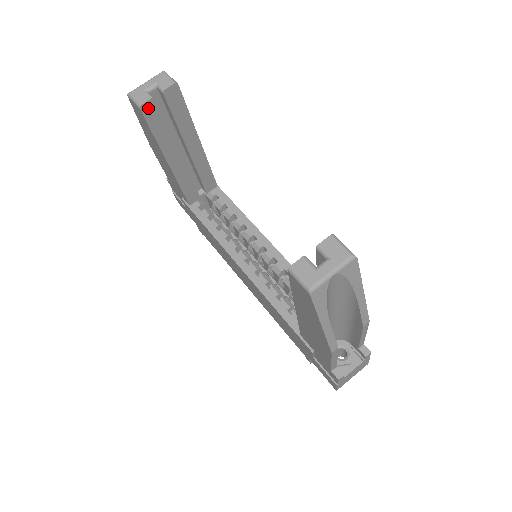
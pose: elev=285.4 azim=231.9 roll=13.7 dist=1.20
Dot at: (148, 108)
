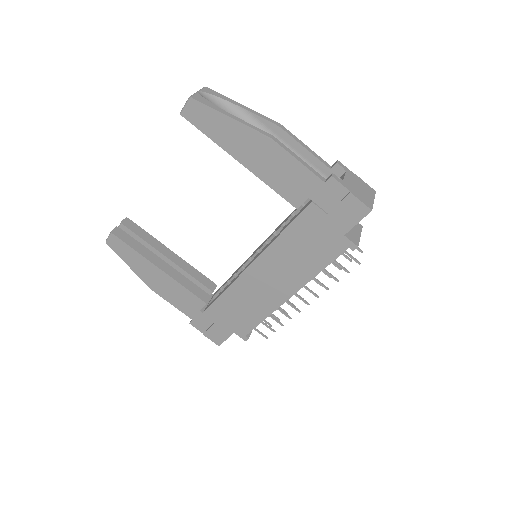
Dot at: (117, 233)
